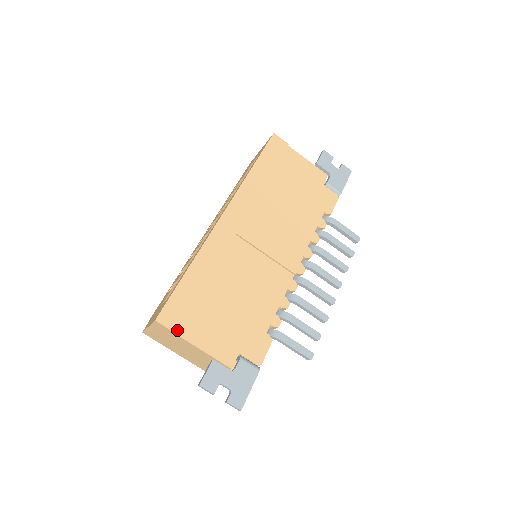
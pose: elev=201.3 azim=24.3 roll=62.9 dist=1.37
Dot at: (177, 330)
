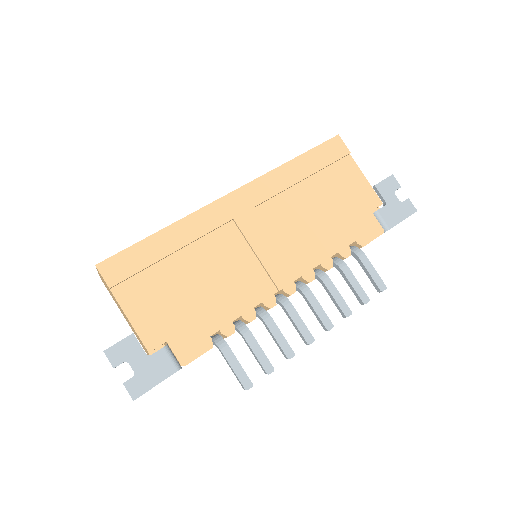
Dot at: (112, 285)
